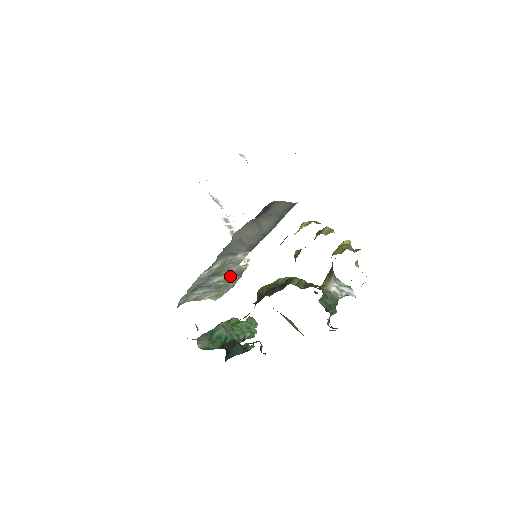
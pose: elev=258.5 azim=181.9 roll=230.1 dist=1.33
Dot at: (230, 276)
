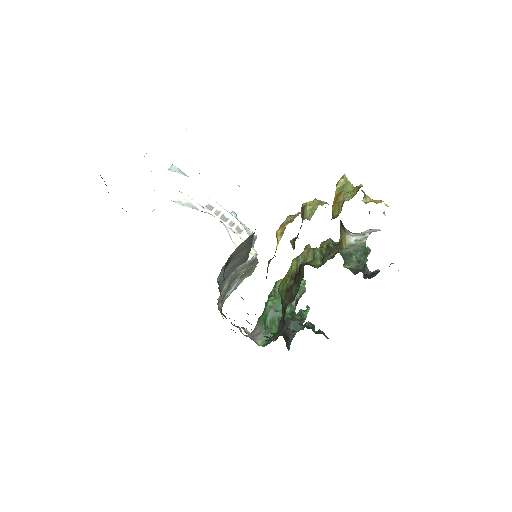
Dot at: (247, 267)
